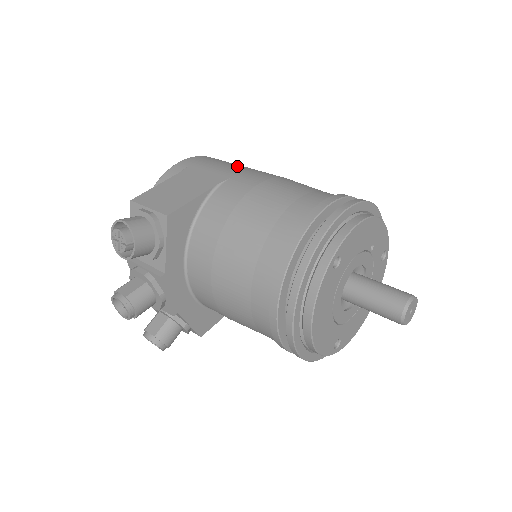
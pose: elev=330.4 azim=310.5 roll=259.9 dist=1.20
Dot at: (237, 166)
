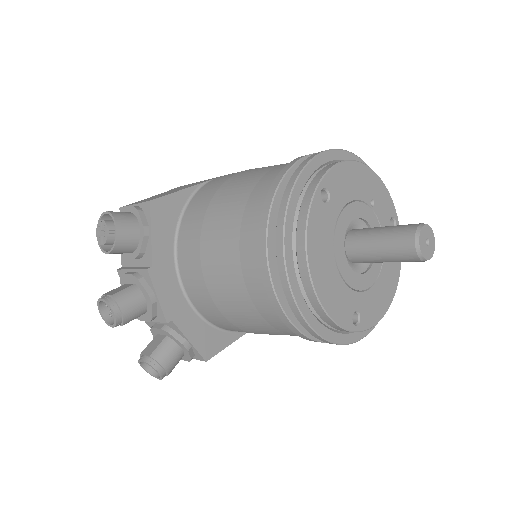
Dot at: occluded
